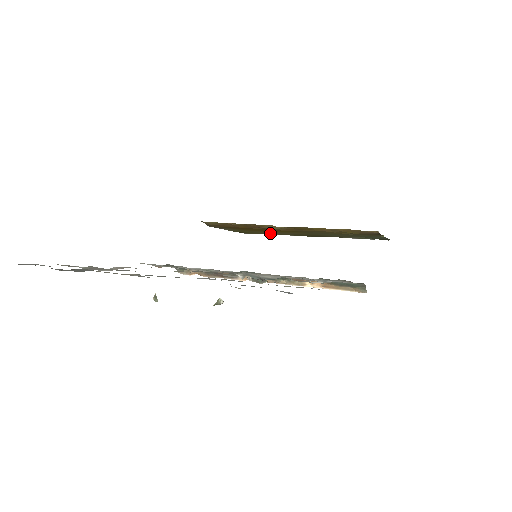
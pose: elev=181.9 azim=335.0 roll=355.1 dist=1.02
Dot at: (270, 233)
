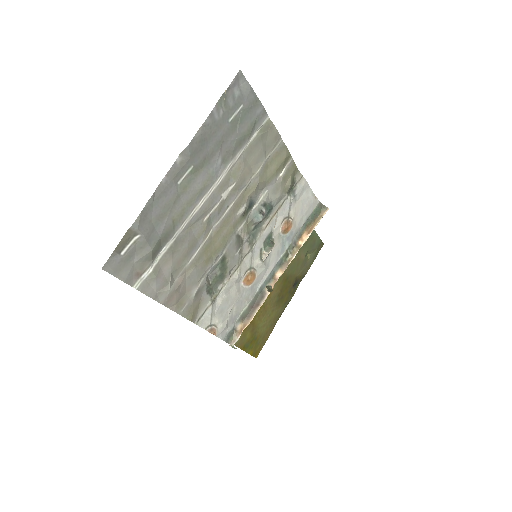
Dot at: (265, 322)
